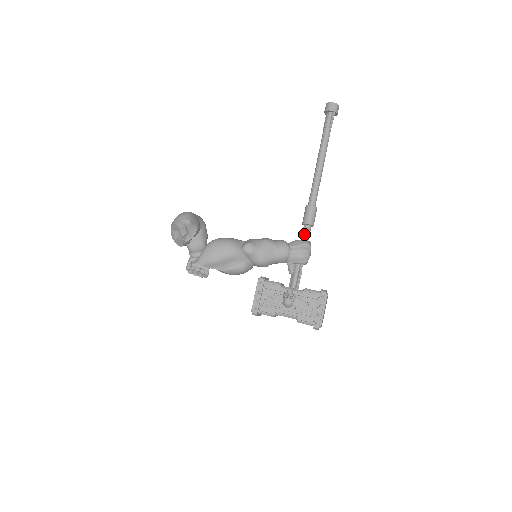
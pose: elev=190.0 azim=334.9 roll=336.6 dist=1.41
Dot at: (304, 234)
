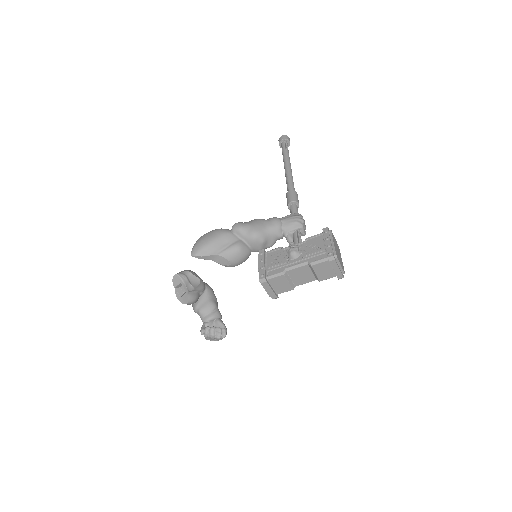
Dot at: (292, 211)
